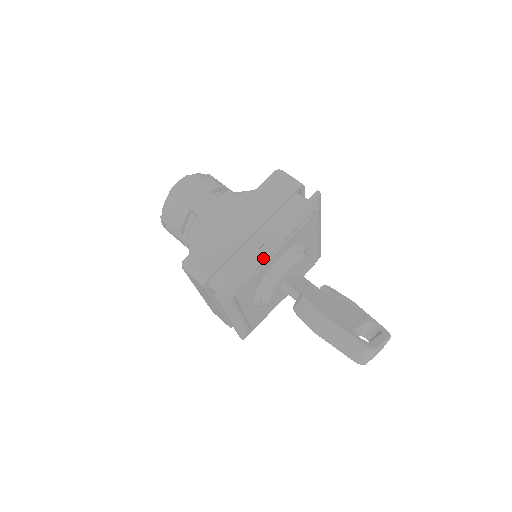
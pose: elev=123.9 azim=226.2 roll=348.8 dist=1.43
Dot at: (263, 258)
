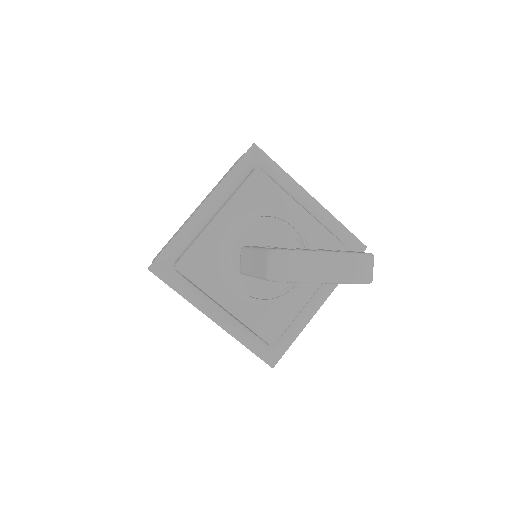
Dot at: (197, 222)
